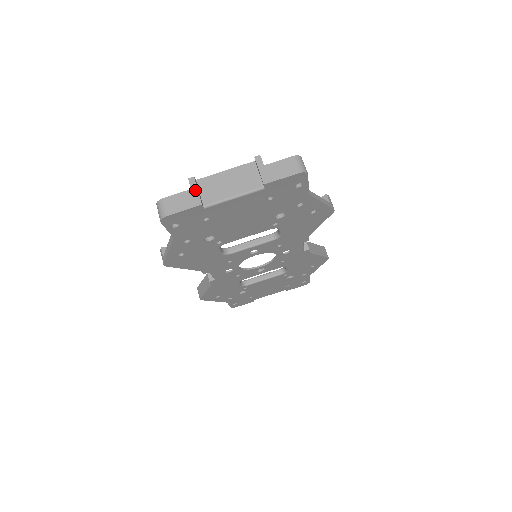
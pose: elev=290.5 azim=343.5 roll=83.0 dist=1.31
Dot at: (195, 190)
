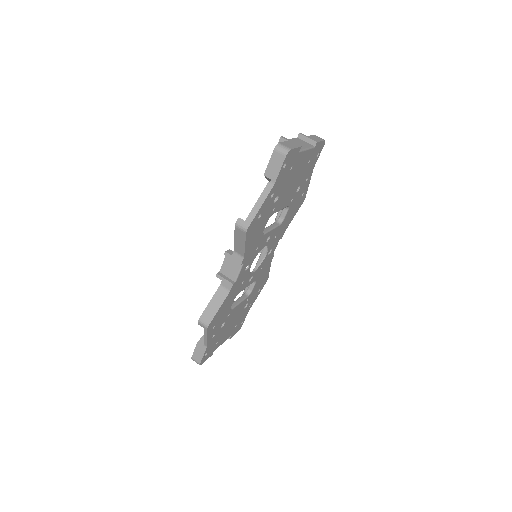
Dot at: (290, 141)
